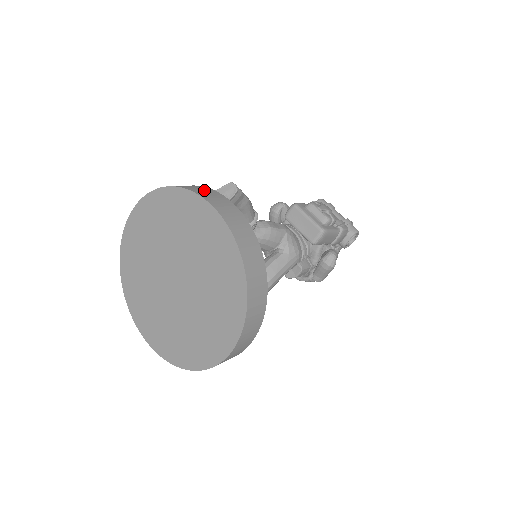
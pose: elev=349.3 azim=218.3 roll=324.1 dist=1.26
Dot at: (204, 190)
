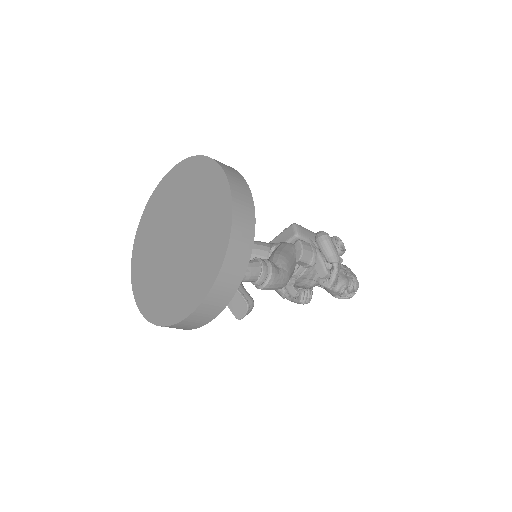
Dot at: occluded
